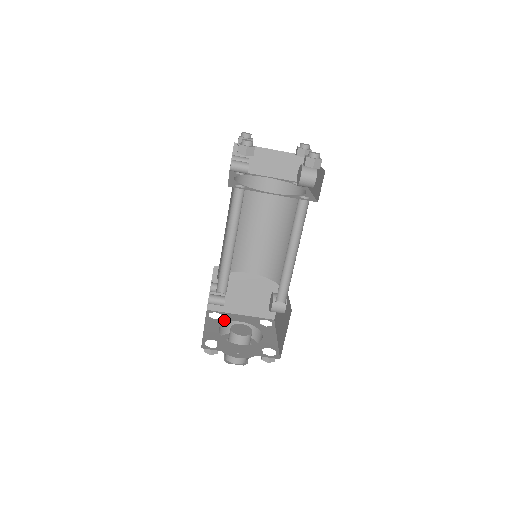
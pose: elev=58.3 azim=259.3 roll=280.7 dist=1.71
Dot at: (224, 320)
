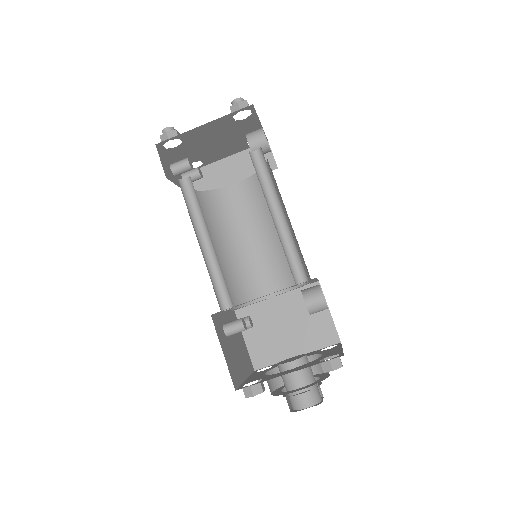
Dot at: (274, 367)
